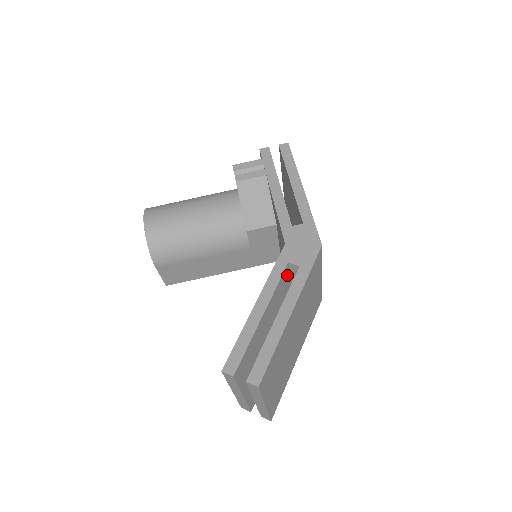
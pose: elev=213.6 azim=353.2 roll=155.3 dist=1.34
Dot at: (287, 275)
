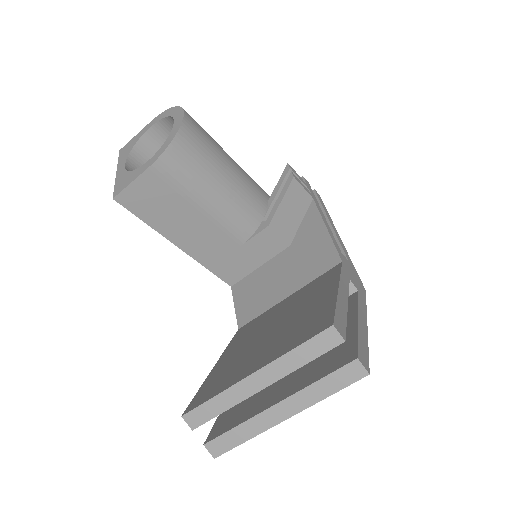
Dot at: occluded
